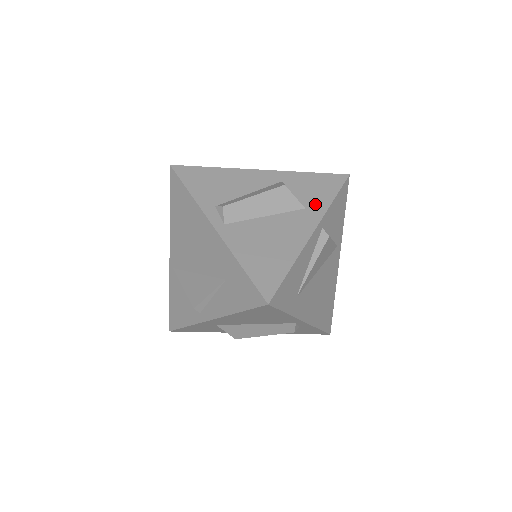
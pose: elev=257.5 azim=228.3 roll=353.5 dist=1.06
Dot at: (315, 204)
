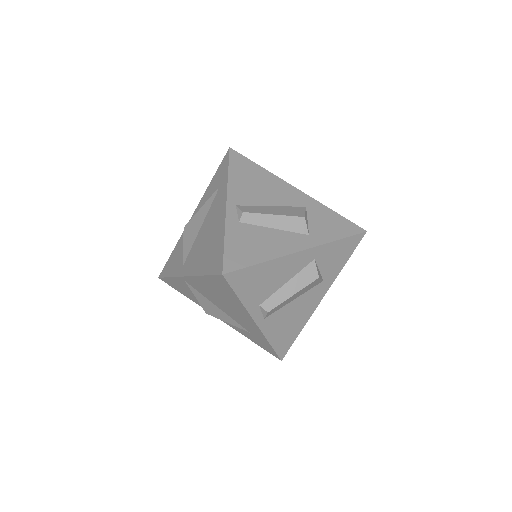
Dot at: (331, 274)
